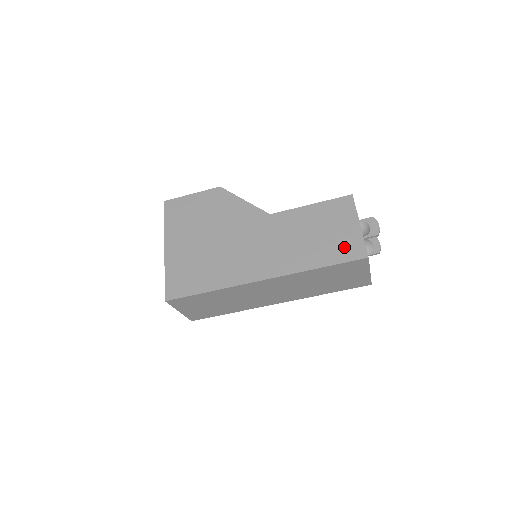
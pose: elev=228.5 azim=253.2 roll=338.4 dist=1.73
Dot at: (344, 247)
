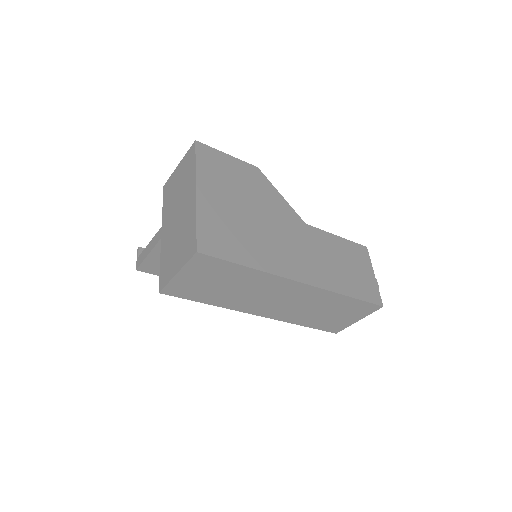
Dot at: (366, 288)
